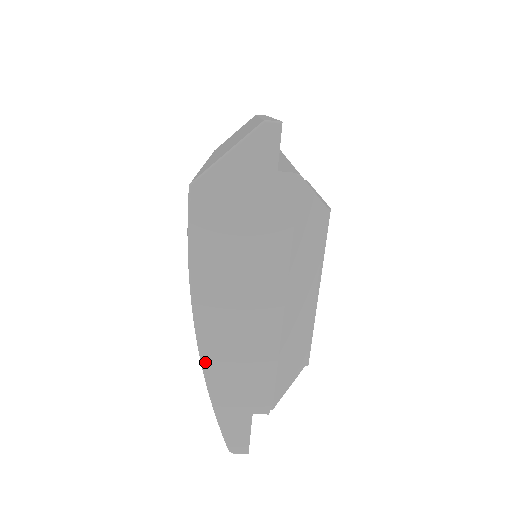
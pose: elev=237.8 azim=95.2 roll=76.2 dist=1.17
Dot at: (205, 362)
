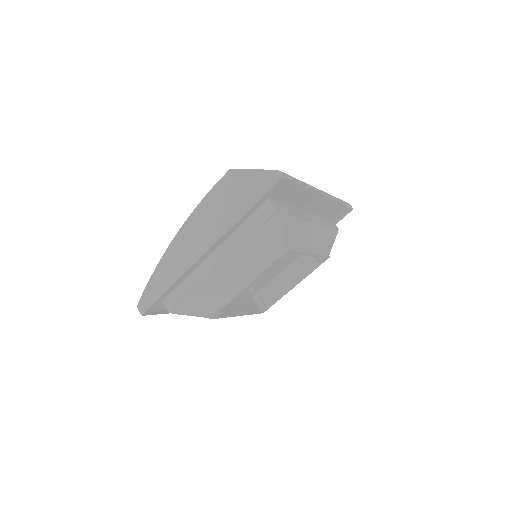
Dot at: (167, 252)
